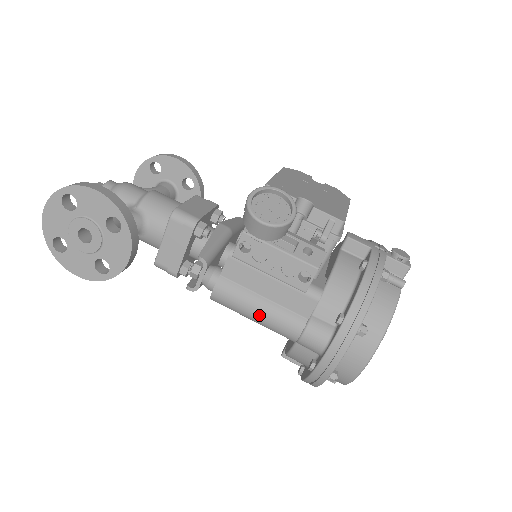
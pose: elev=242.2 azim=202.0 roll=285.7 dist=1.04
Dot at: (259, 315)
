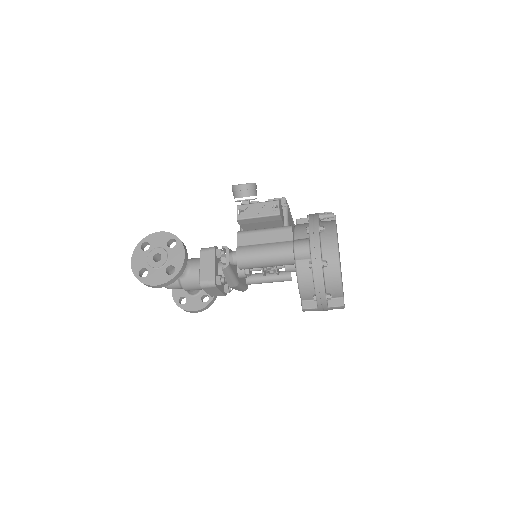
Dot at: (266, 251)
